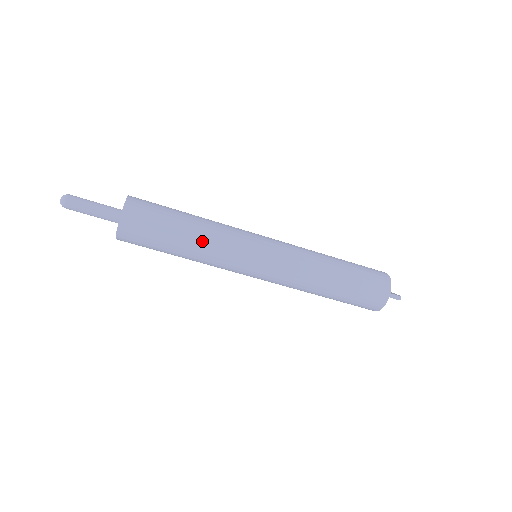
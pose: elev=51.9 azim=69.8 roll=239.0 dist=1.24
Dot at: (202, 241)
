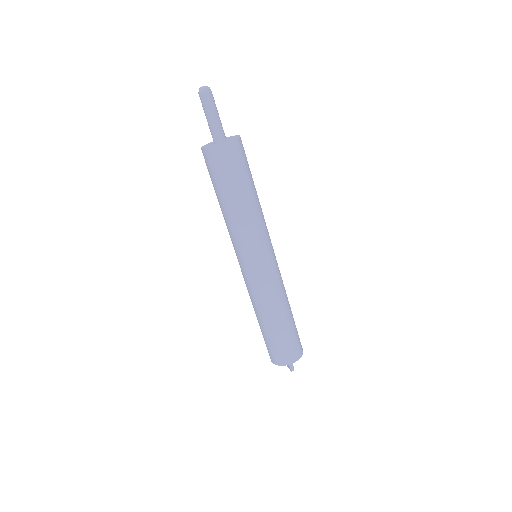
Dot at: (249, 213)
